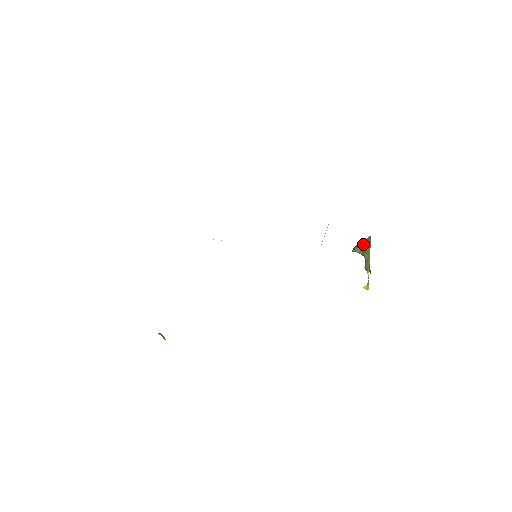
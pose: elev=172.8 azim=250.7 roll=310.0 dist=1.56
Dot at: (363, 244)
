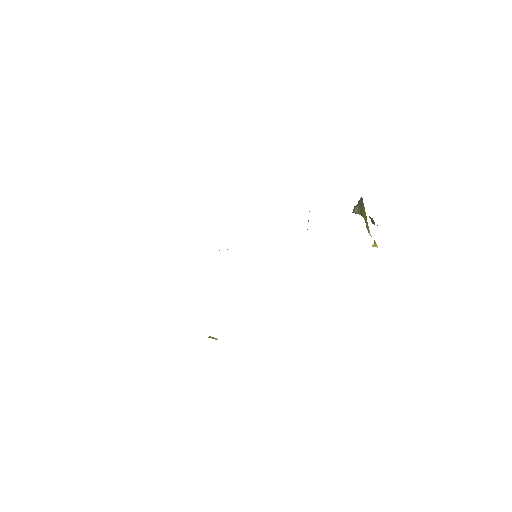
Dot at: (358, 205)
